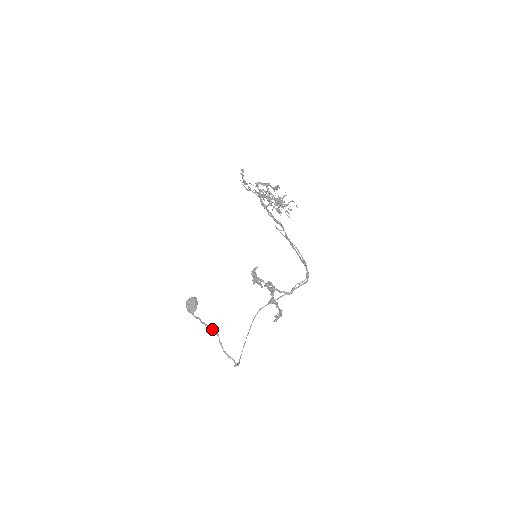
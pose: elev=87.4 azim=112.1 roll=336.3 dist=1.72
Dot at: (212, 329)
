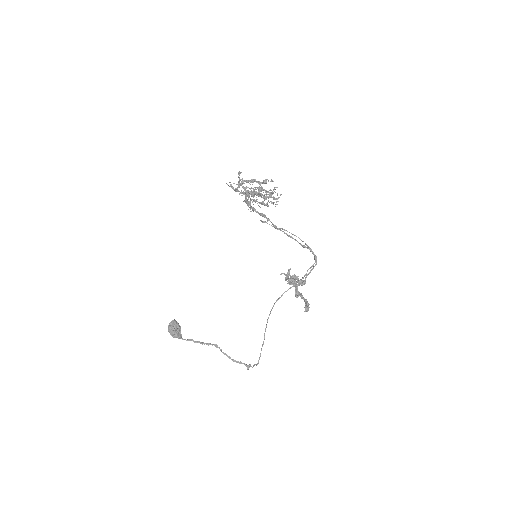
Dot at: (210, 344)
